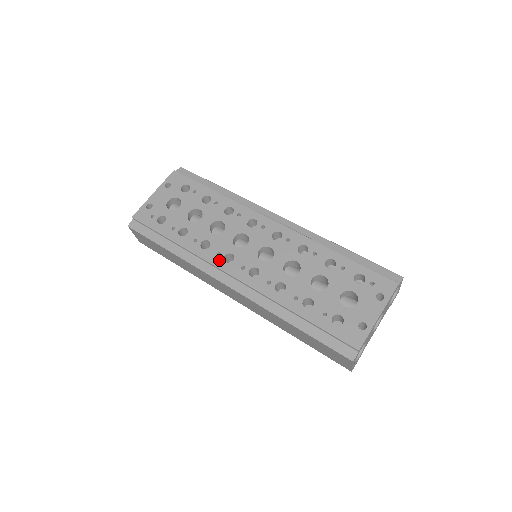
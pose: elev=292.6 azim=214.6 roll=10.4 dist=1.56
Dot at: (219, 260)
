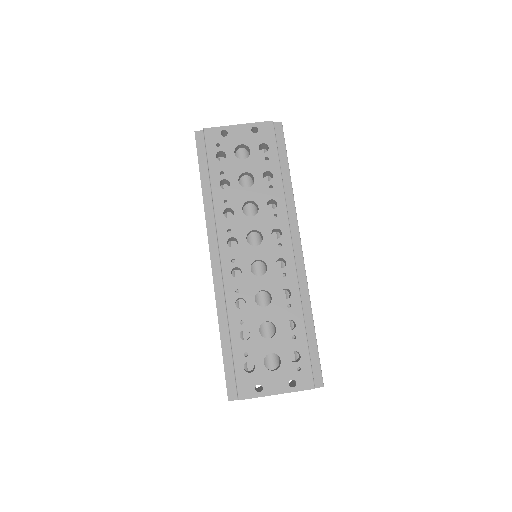
Dot at: (225, 236)
